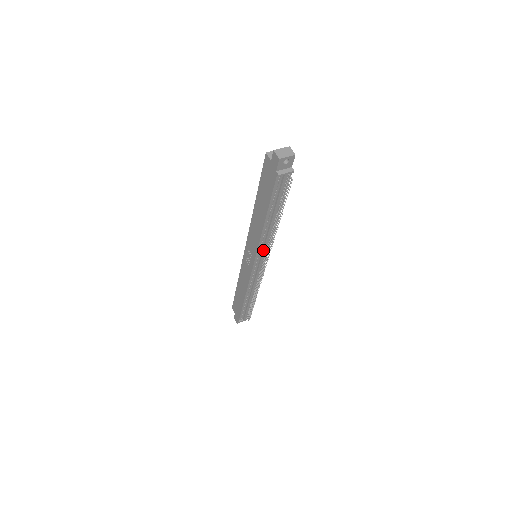
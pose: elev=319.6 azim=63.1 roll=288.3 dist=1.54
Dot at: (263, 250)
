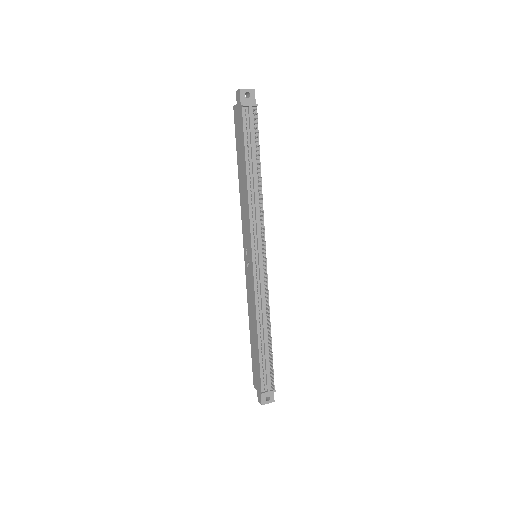
Dot at: (257, 228)
